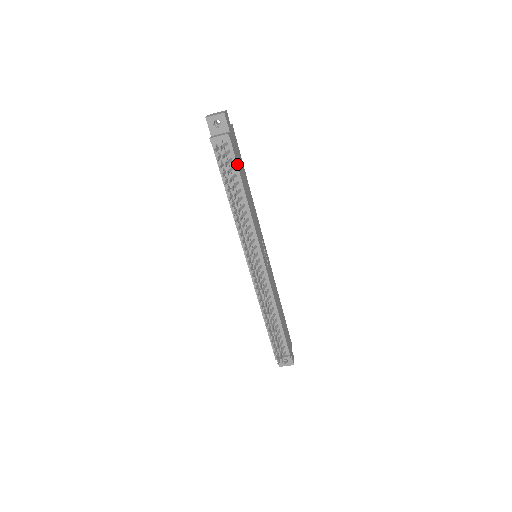
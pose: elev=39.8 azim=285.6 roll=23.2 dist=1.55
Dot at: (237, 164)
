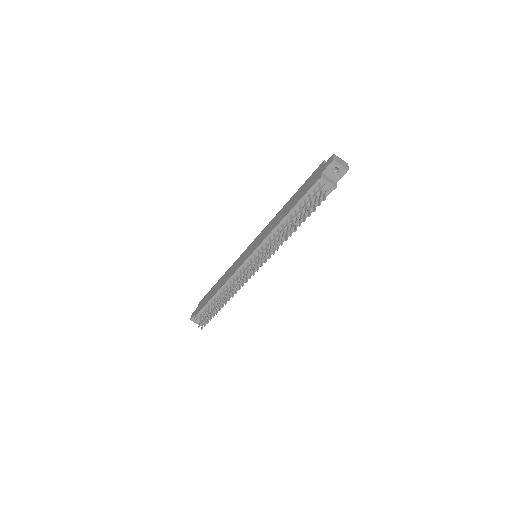
Dot at: occluded
